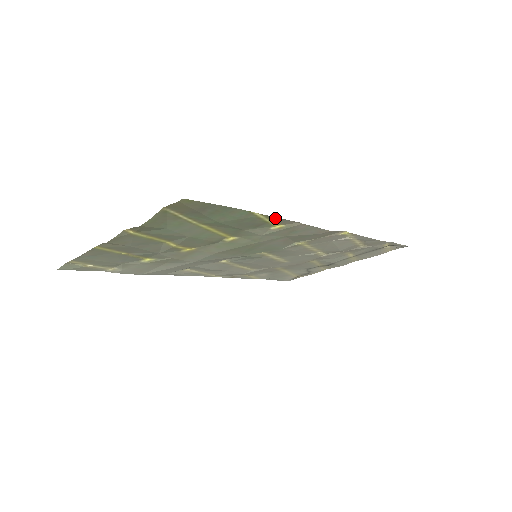
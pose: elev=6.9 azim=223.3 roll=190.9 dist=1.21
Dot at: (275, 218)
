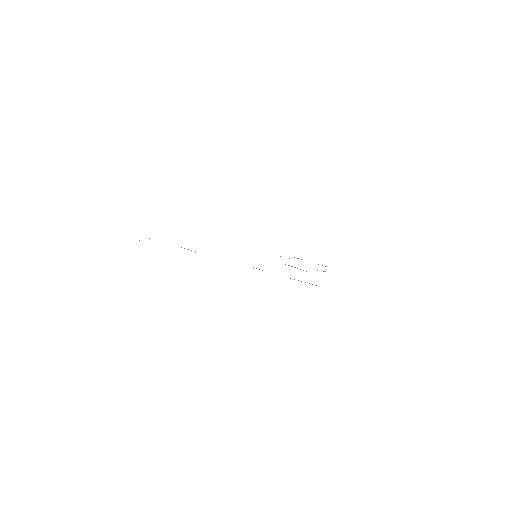
Dot at: occluded
